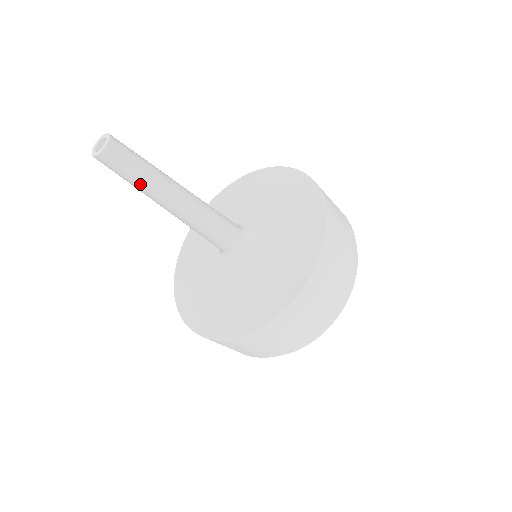
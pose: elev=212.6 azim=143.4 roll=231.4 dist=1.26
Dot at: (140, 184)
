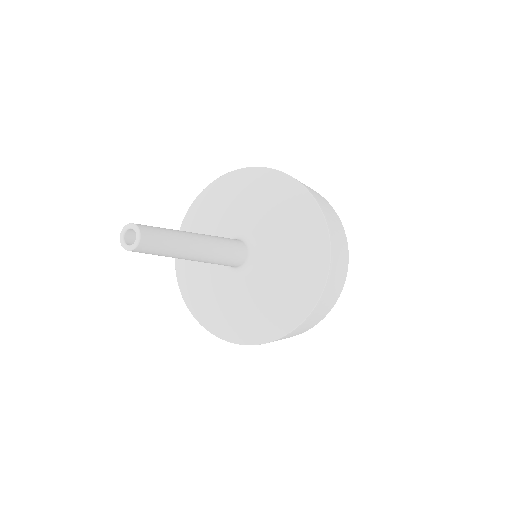
Dot at: occluded
